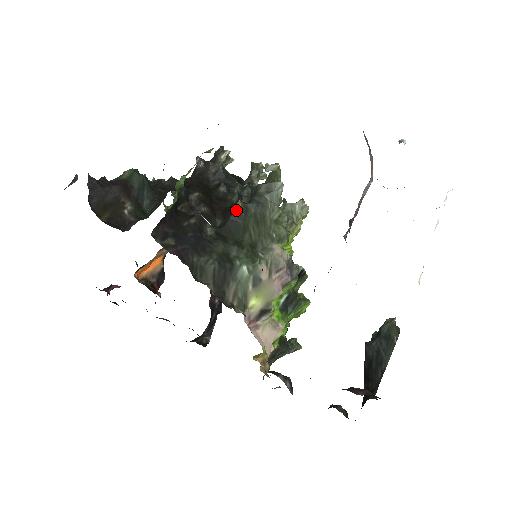
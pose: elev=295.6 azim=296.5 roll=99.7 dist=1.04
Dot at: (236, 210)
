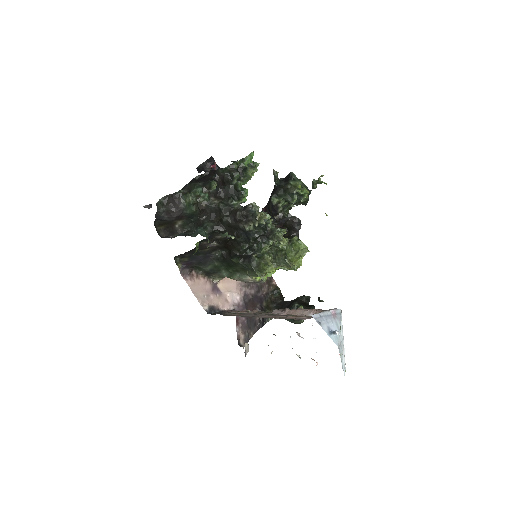
Dot at: (233, 260)
